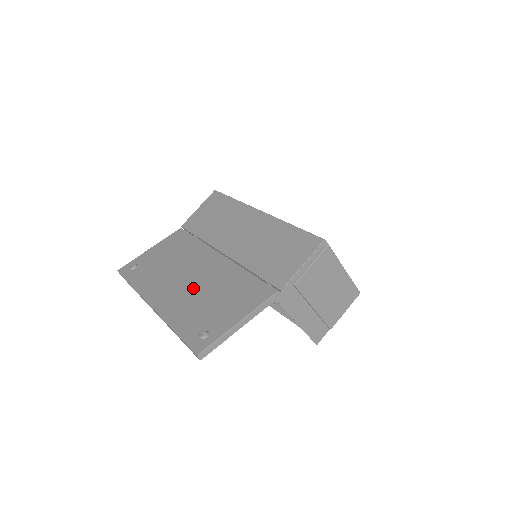
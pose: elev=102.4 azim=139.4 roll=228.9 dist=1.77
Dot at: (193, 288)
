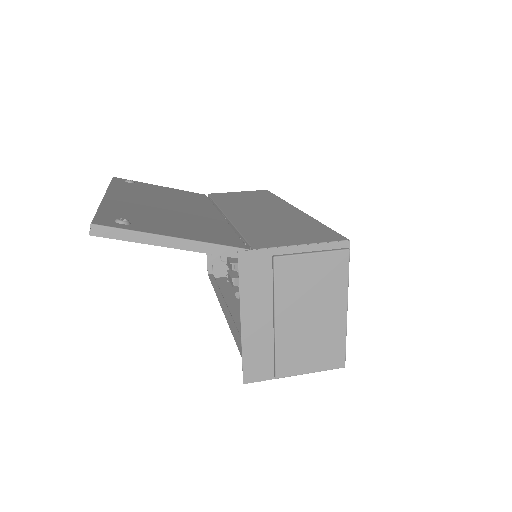
Dot at: (163, 208)
